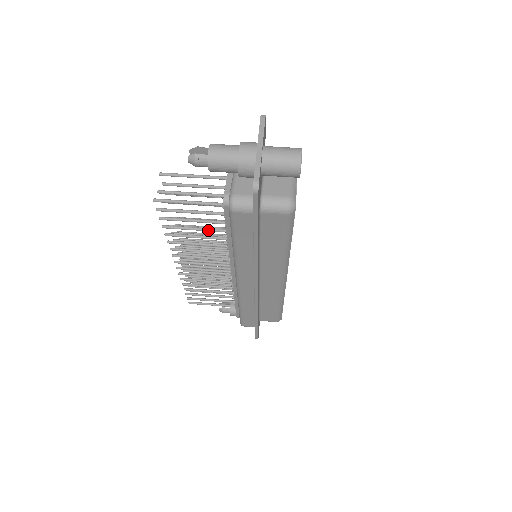
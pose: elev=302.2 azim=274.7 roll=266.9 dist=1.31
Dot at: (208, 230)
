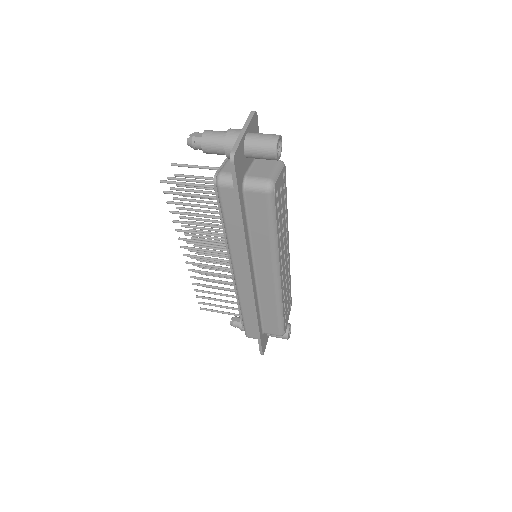
Dot at: (207, 216)
